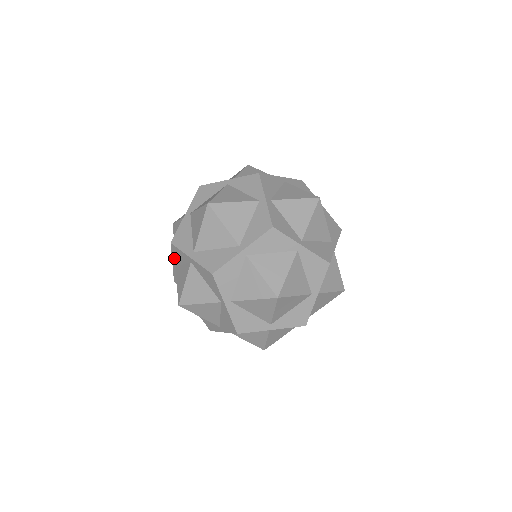
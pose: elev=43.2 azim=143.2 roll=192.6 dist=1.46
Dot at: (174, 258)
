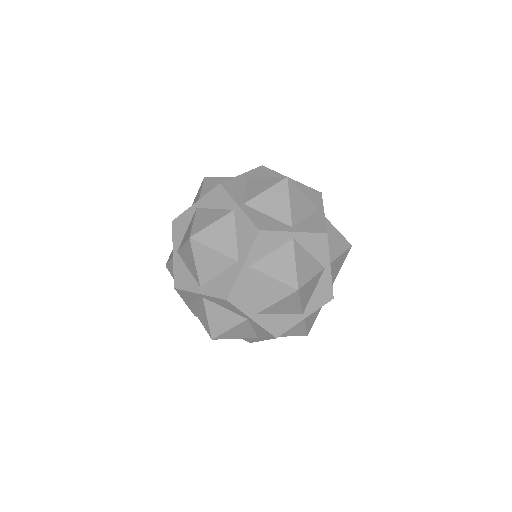
Dot at: (206, 199)
